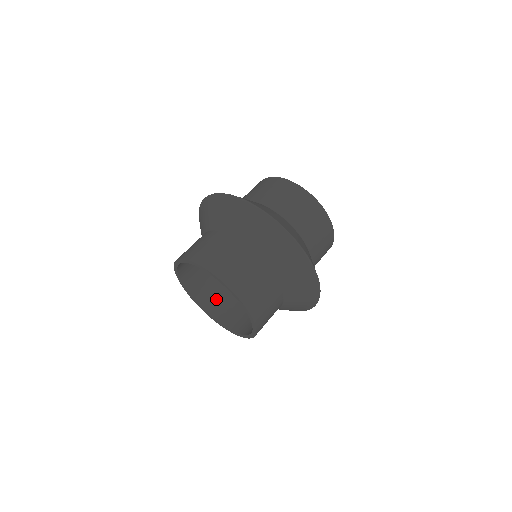
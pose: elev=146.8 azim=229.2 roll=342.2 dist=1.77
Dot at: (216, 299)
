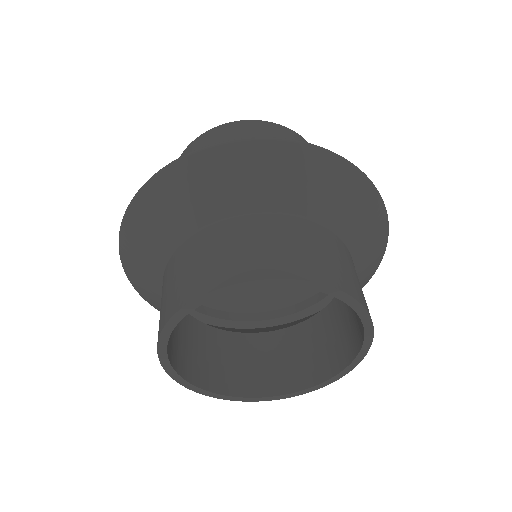
Dot at: (216, 365)
